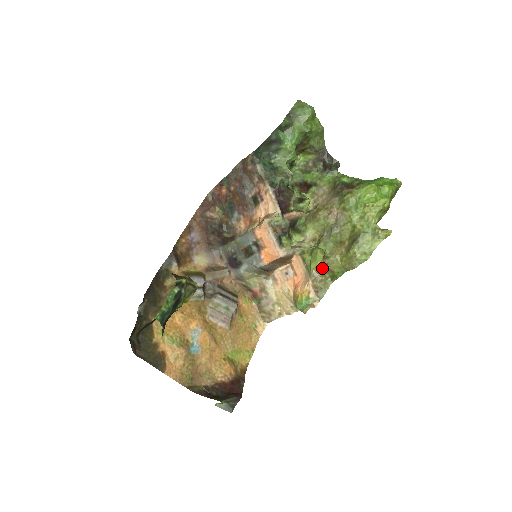
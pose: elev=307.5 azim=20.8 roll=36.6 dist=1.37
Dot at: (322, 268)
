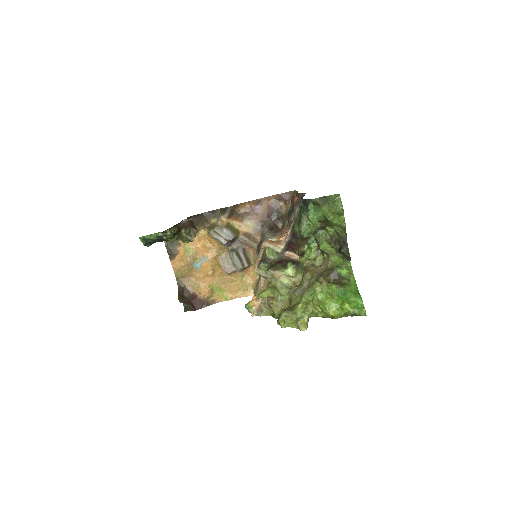
Dot at: (270, 302)
